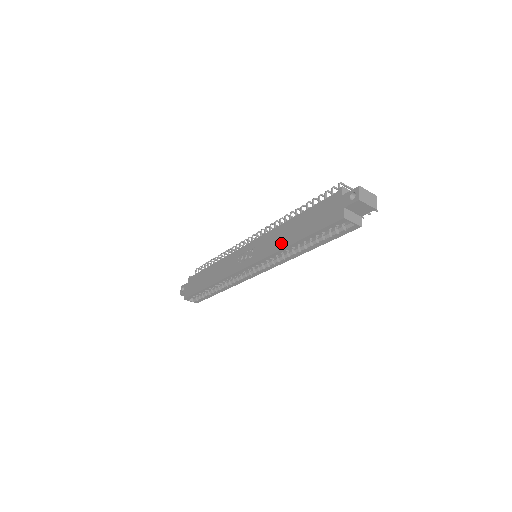
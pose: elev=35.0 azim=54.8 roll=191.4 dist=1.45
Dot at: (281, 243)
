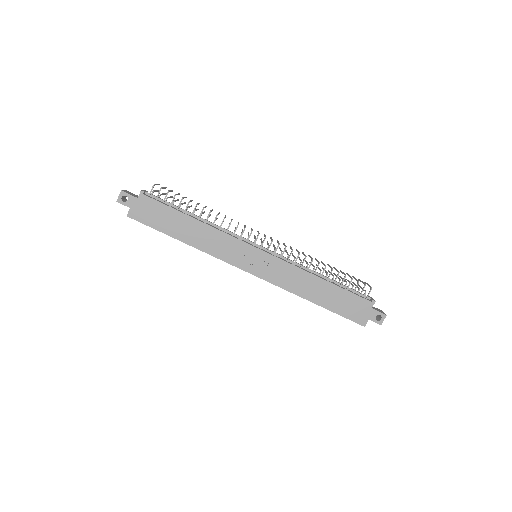
Dot at: (303, 291)
